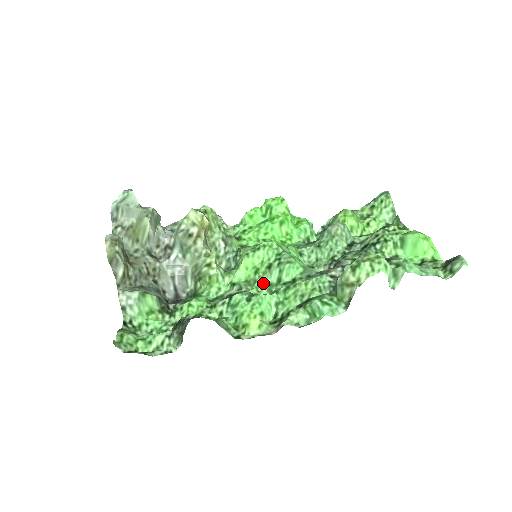
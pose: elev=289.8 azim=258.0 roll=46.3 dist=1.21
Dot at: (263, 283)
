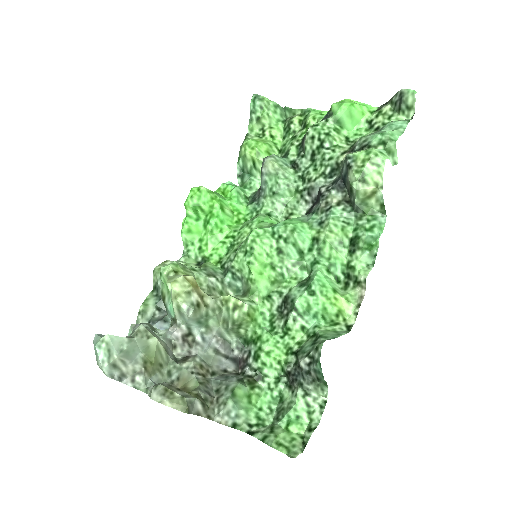
Dot at: (291, 269)
